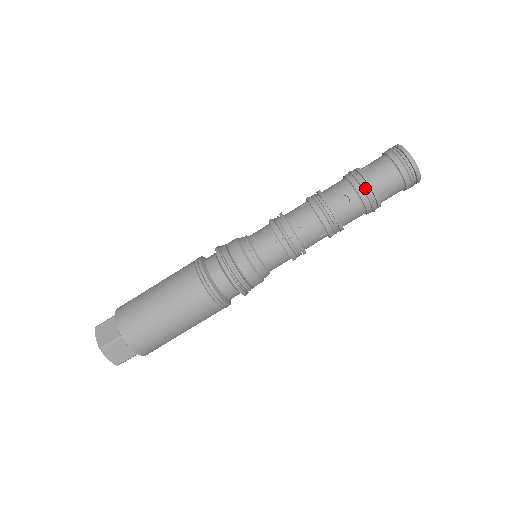
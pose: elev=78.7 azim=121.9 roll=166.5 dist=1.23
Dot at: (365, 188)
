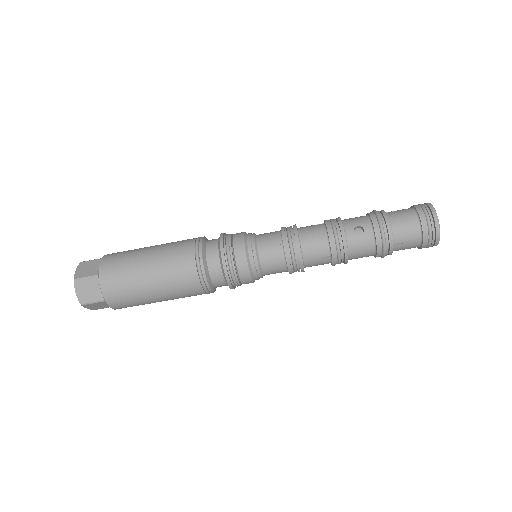
Dot at: (382, 225)
